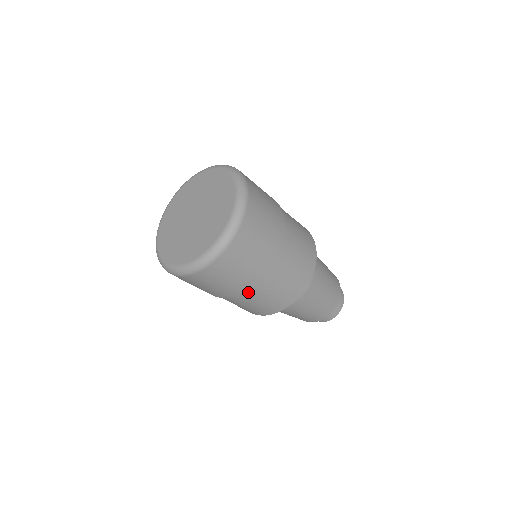
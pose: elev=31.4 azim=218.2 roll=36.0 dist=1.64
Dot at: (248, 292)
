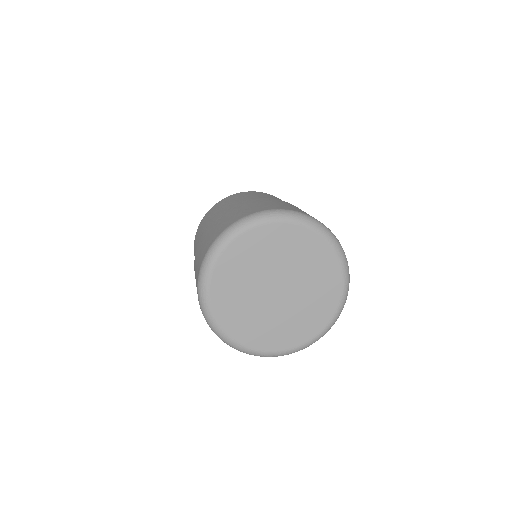
Dot at: occluded
